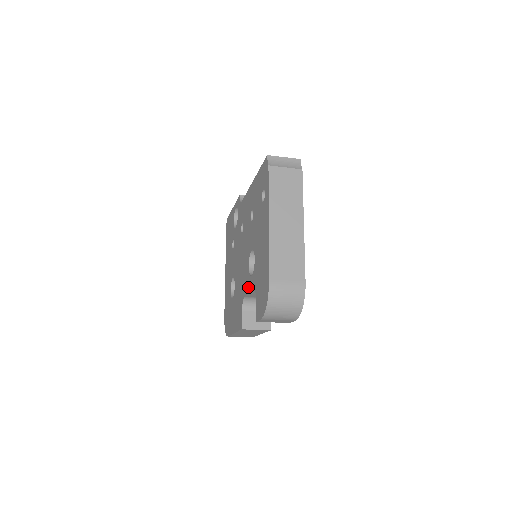
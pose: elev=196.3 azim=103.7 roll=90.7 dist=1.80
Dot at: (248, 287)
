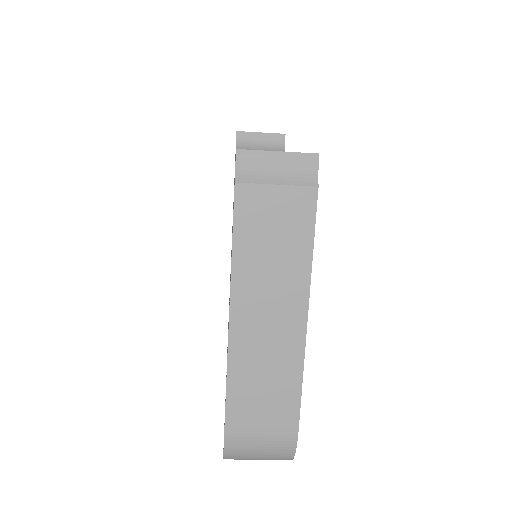
Dot at: occluded
